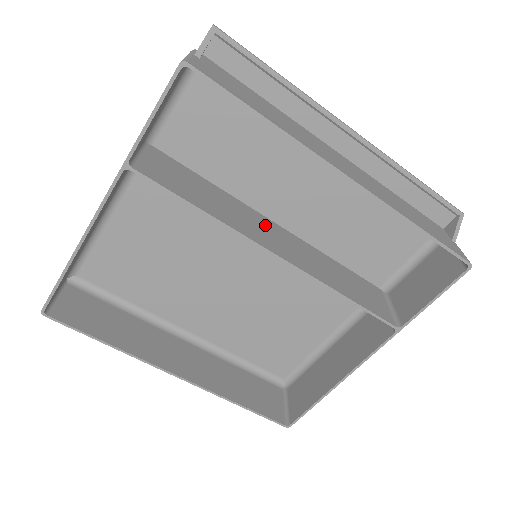
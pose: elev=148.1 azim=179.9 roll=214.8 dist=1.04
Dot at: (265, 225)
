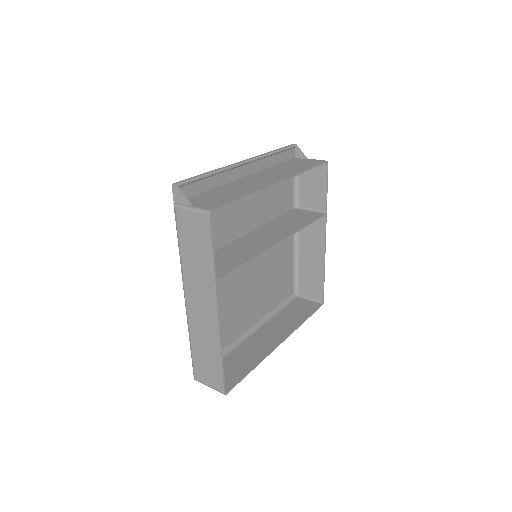
Dot at: (251, 239)
